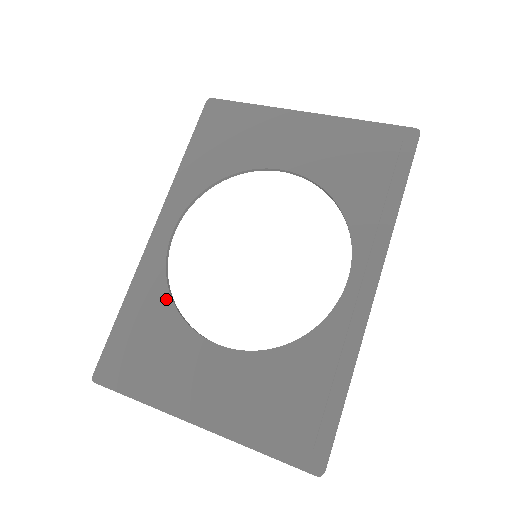
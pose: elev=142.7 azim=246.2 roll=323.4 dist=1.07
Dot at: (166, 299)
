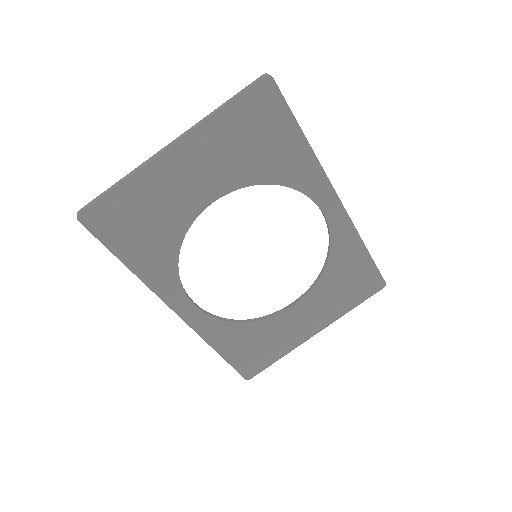
Dot at: (239, 326)
